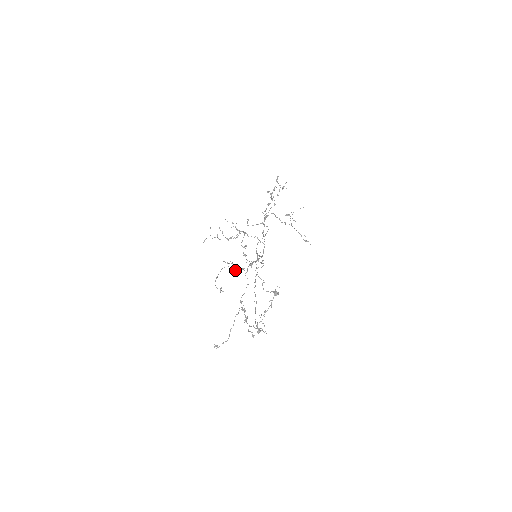
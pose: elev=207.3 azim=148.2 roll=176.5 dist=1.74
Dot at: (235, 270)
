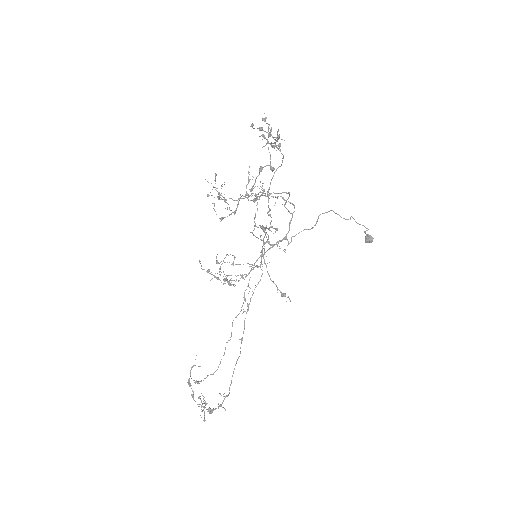
Dot at: (224, 279)
